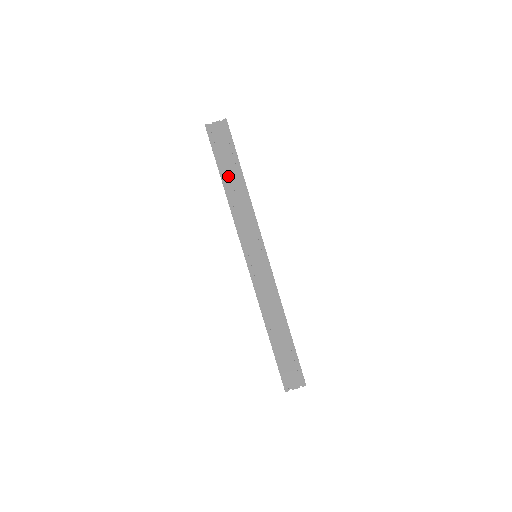
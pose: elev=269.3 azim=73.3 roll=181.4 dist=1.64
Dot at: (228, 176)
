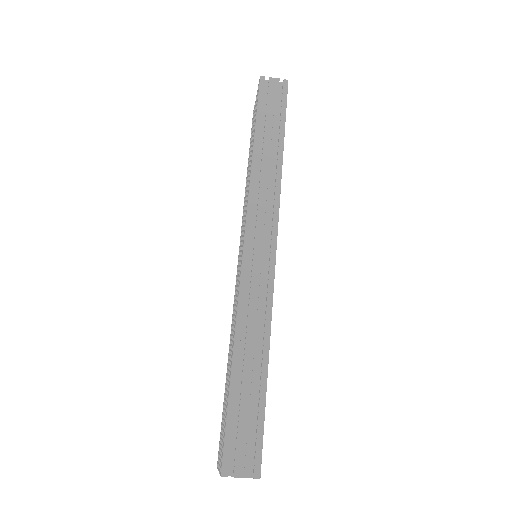
Dot at: (264, 136)
